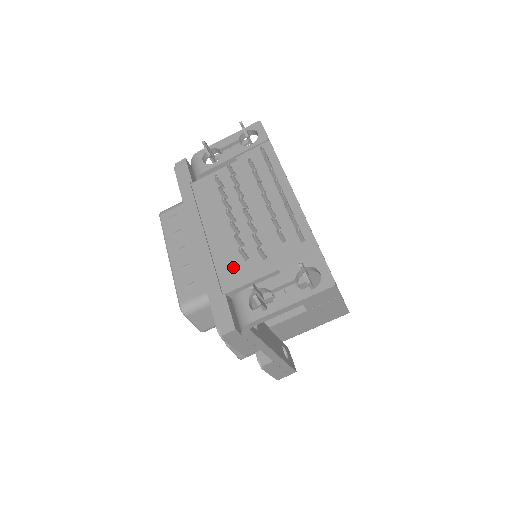
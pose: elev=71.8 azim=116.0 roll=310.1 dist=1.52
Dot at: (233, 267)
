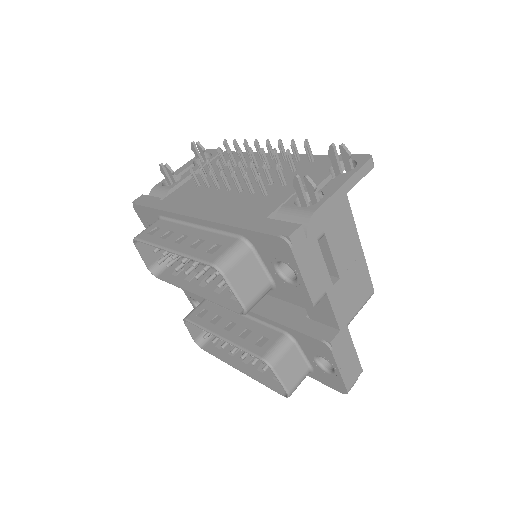
Dot at: (256, 205)
